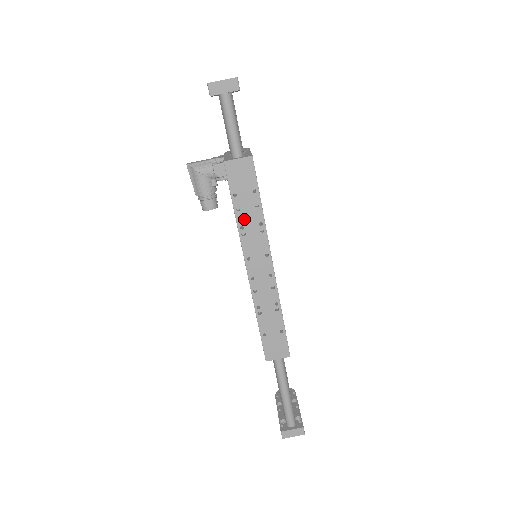
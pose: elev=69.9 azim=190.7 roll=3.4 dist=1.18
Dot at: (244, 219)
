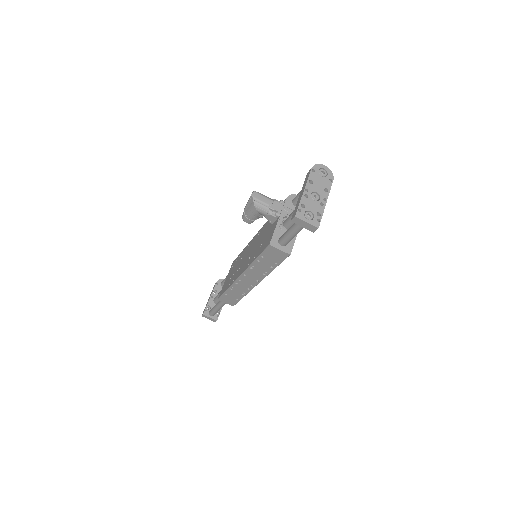
Dot at: (258, 265)
